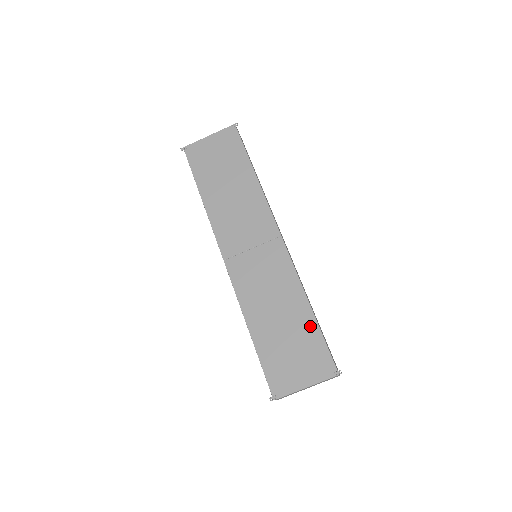
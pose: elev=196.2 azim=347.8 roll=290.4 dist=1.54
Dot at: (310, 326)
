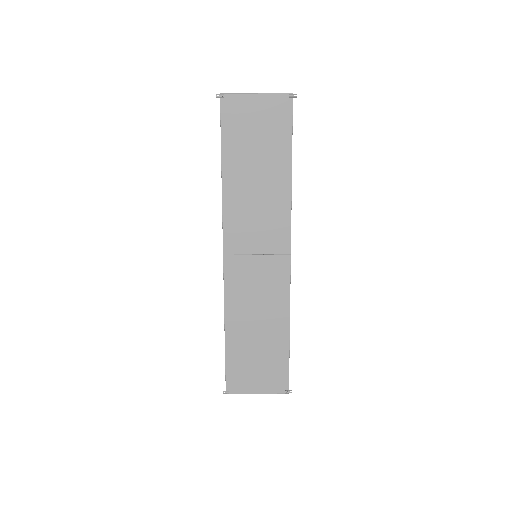
Dot at: (282, 348)
